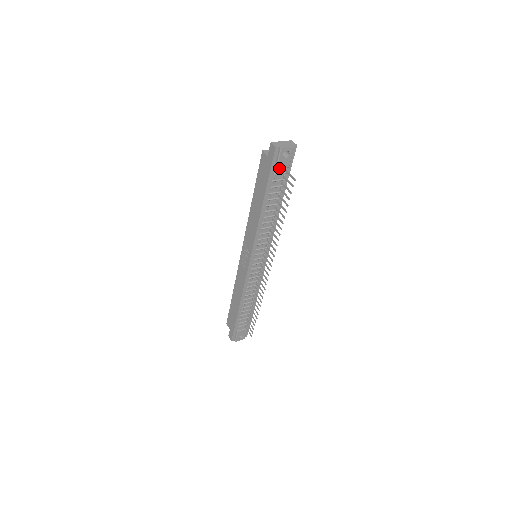
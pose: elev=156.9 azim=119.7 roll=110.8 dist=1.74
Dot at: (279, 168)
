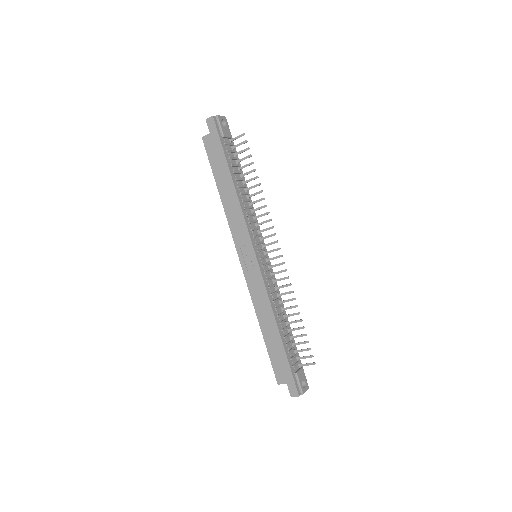
Dot at: (225, 136)
